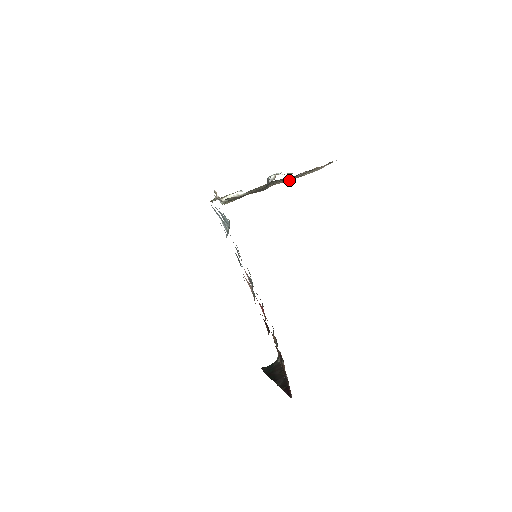
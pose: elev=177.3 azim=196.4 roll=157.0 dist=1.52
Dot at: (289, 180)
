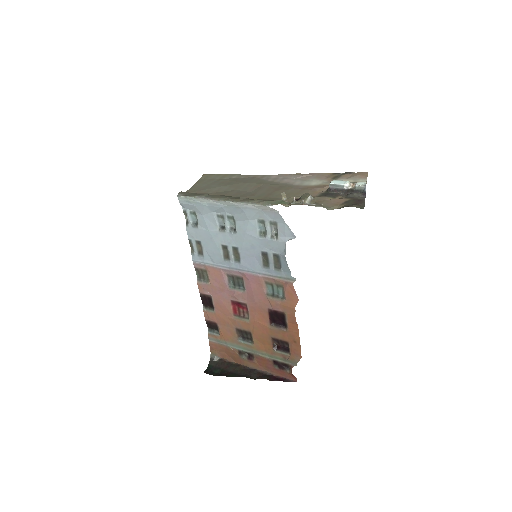
Dot at: (323, 185)
